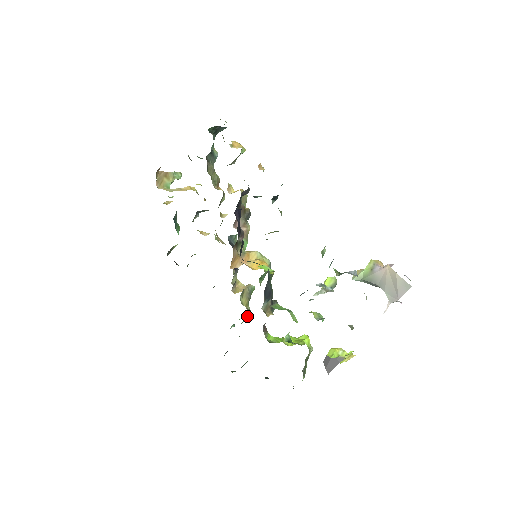
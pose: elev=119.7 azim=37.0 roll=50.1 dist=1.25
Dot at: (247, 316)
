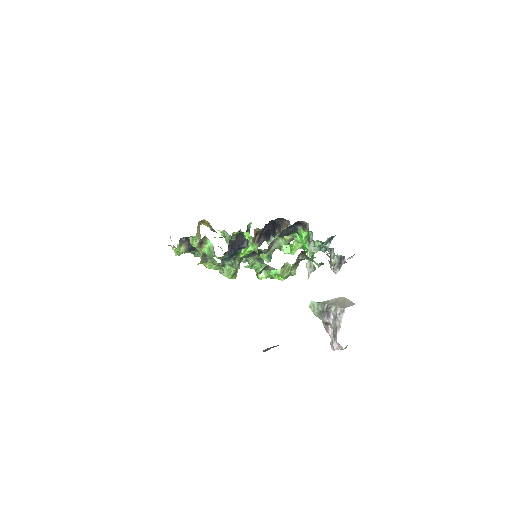
Dot at: occluded
